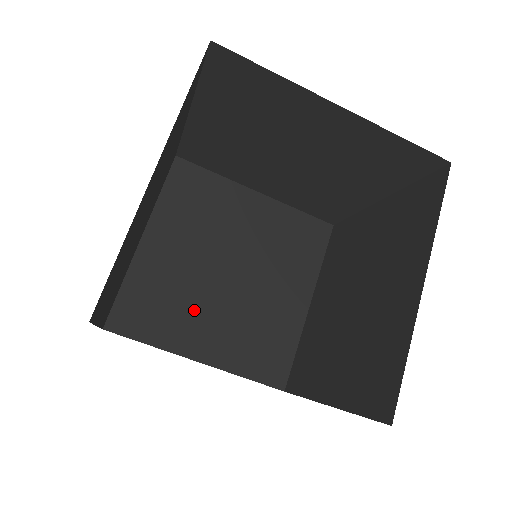
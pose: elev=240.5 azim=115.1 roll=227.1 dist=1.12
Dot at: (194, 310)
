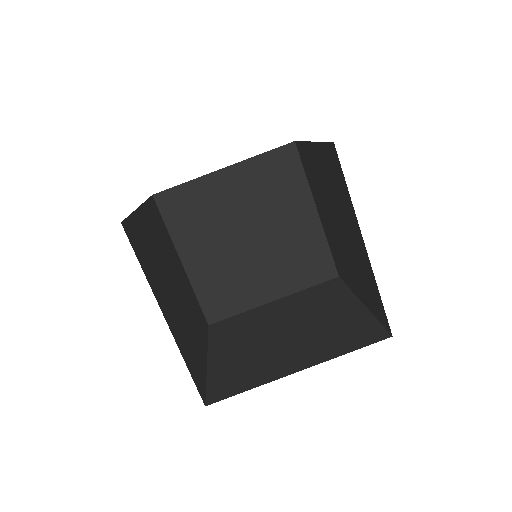
Dot at: (272, 356)
